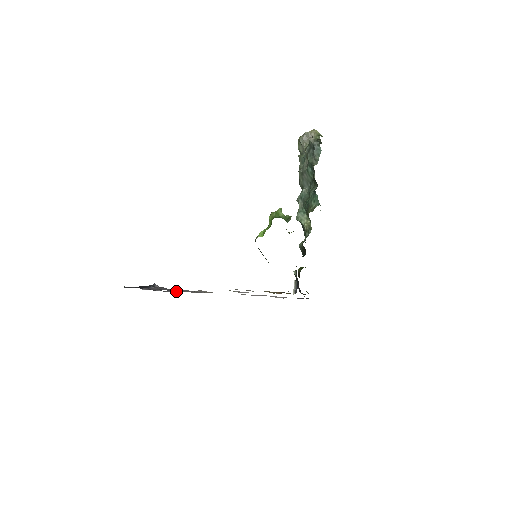
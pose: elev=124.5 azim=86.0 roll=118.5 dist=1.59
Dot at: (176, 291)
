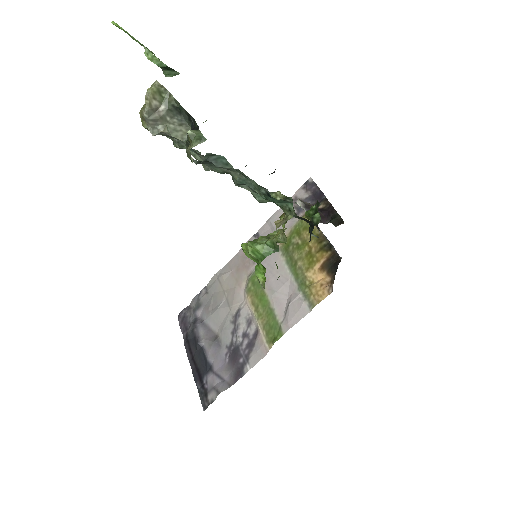
Dot at: (205, 305)
